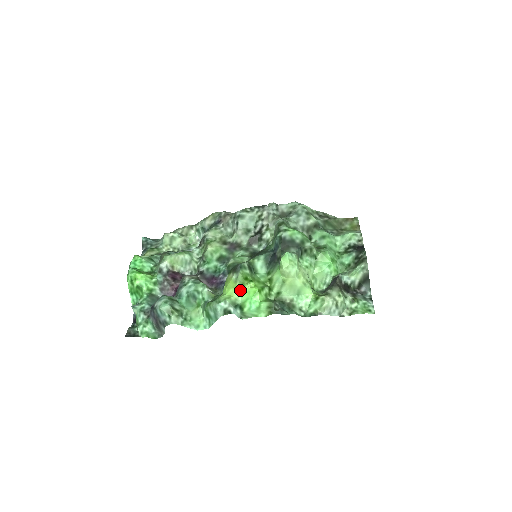
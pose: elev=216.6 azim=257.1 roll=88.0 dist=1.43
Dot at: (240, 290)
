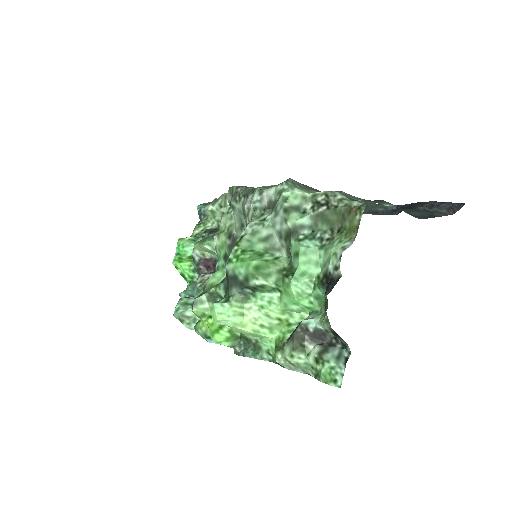
Dot at: occluded
